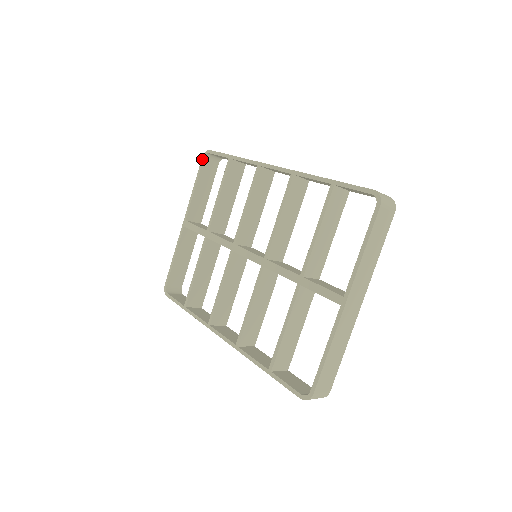
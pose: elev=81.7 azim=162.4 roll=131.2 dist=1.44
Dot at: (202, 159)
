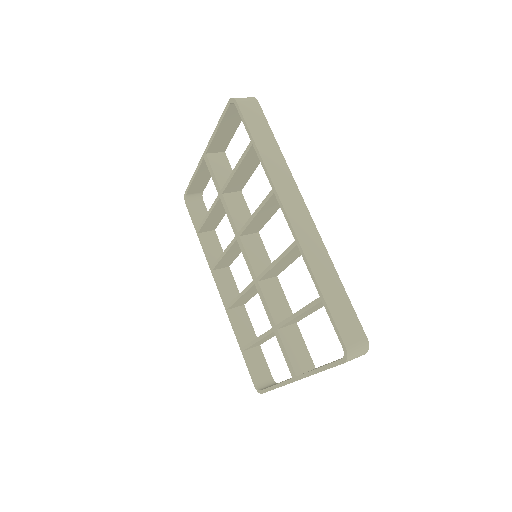
Dot at: (228, 103)
